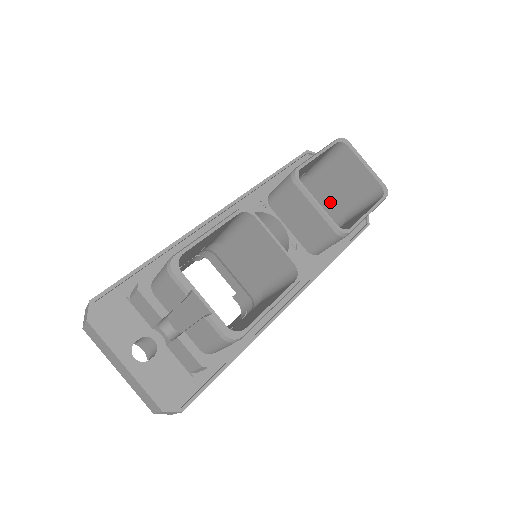
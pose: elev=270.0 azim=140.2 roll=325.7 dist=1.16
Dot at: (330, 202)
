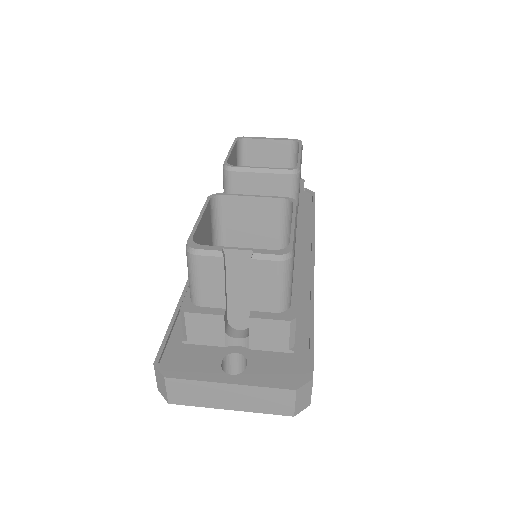
Dot at: occluded
